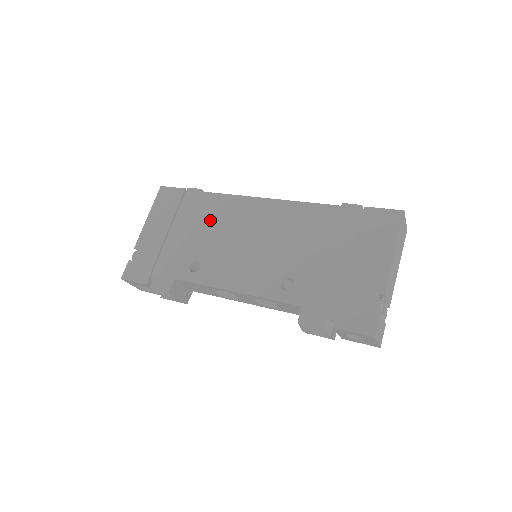
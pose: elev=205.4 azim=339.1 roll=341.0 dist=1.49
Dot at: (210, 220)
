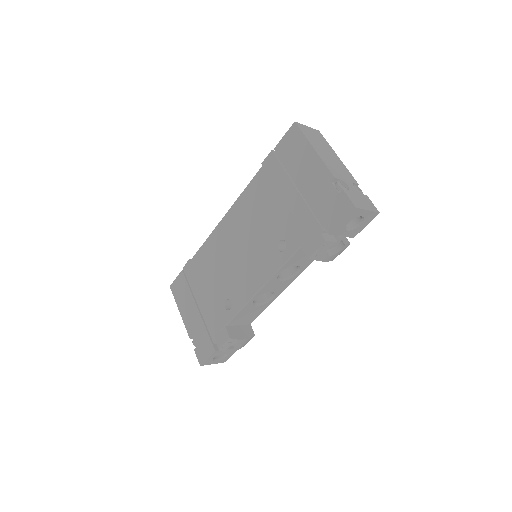
Dot at: (210, 269)
